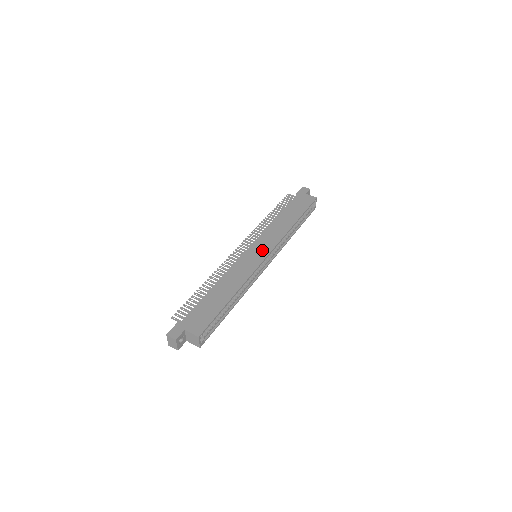
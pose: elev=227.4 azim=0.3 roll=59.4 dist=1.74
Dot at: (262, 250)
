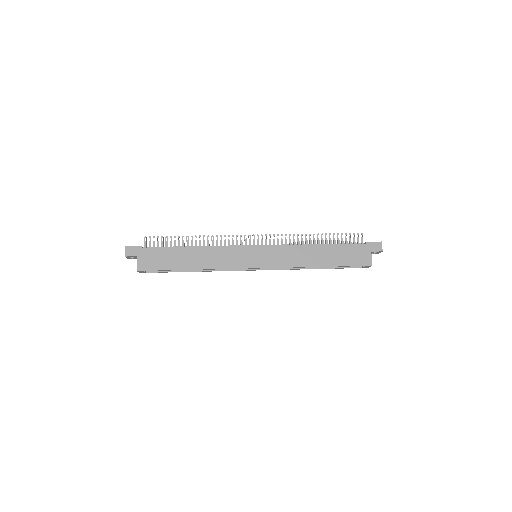
Dot at: (261, 259)
